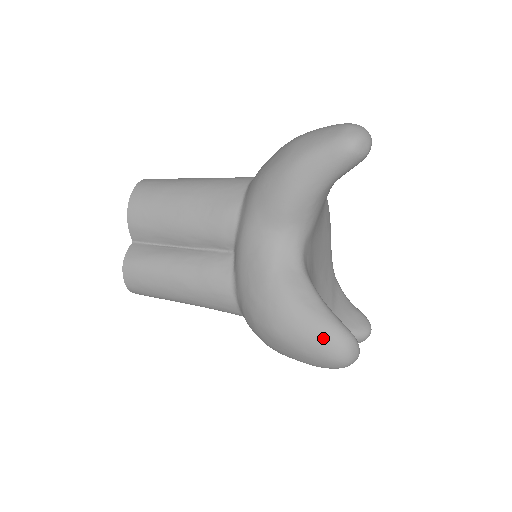
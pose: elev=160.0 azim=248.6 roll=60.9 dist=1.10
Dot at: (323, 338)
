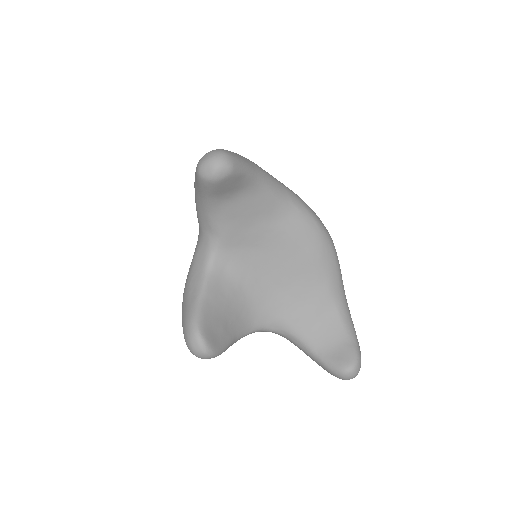
Dot at: (183, 324)
